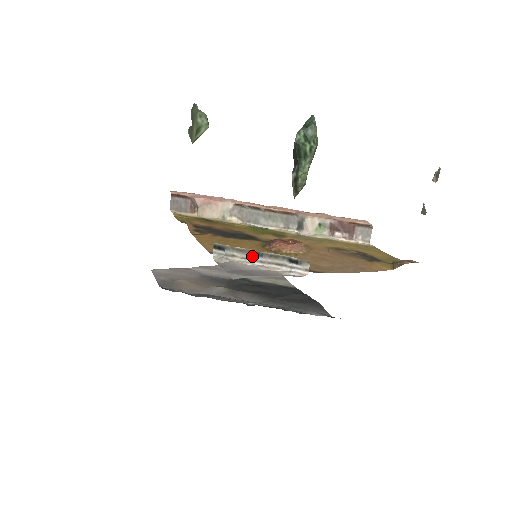
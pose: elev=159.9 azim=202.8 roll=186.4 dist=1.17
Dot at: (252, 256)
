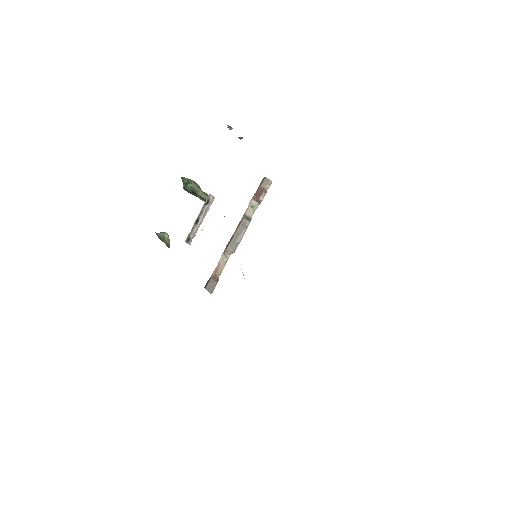
Dot at: (198, 224)
